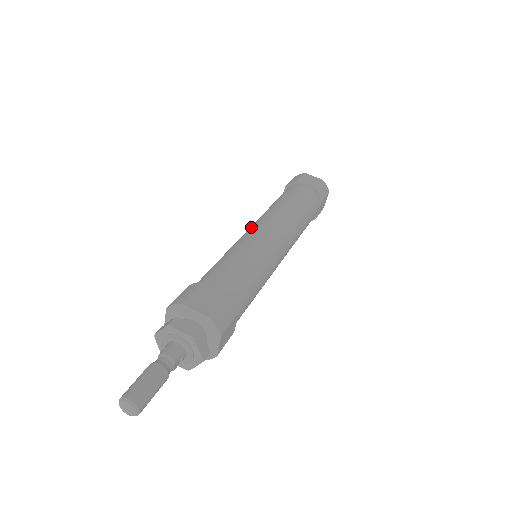
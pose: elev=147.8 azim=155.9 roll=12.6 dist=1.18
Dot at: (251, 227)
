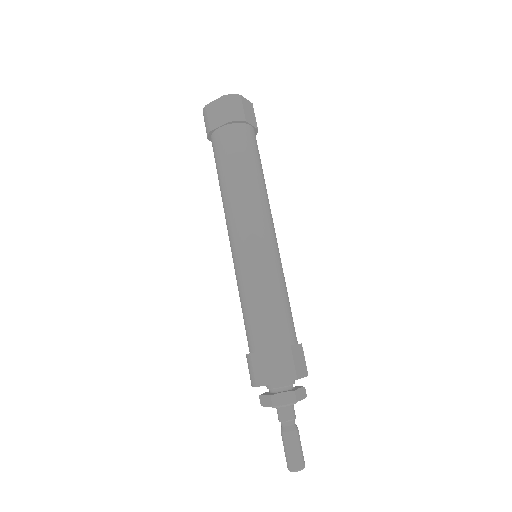
Dot at: (256, 230)
